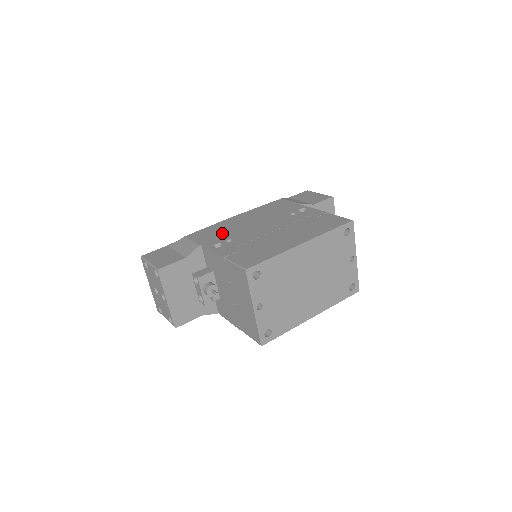
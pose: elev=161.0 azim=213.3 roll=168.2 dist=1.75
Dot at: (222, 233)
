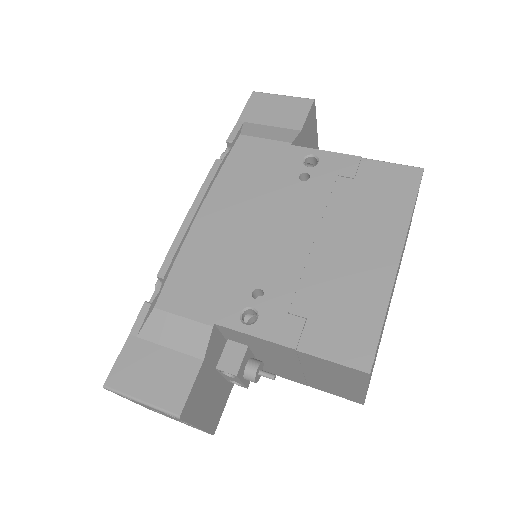
Dot at: (223, 274)
